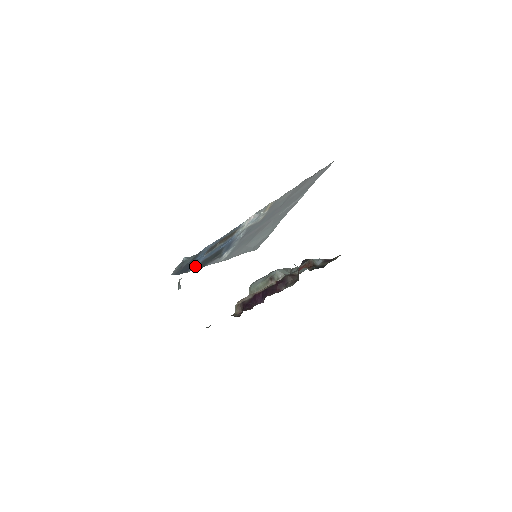
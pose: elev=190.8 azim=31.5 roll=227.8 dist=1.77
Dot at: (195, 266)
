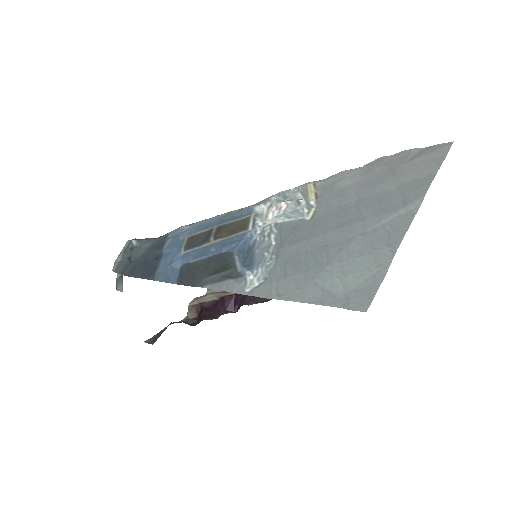
Dot at: (169, 272)
